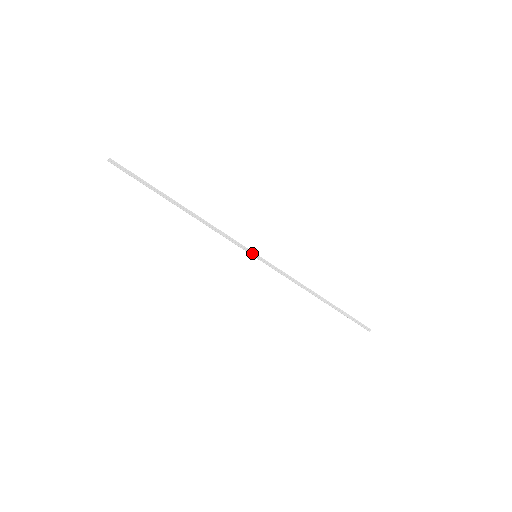
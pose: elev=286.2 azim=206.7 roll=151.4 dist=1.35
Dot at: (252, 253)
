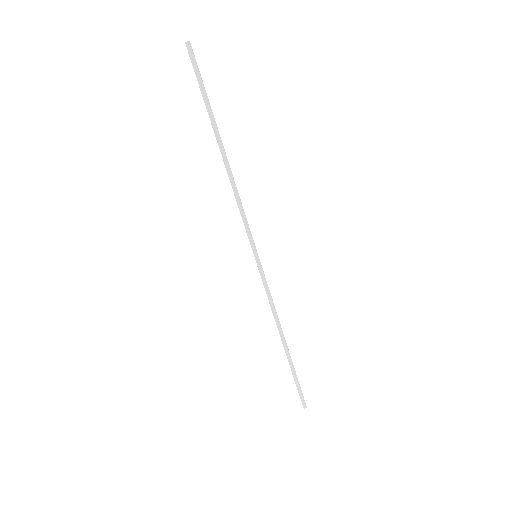
Dot at: (255, 250)
